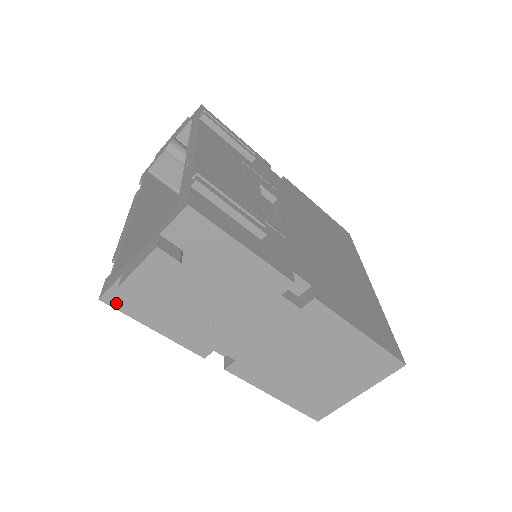
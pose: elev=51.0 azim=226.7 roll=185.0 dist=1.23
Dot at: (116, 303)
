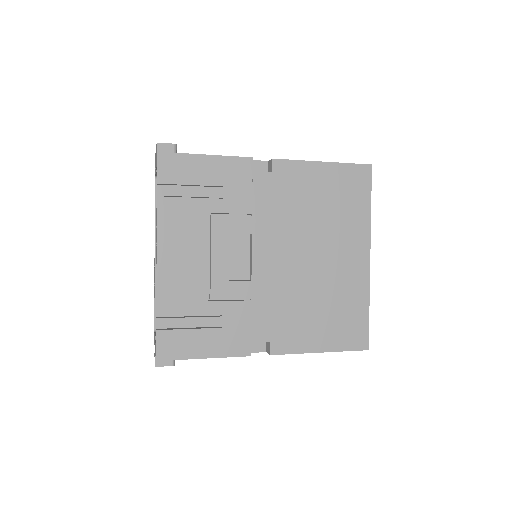
Dot at: occluded
